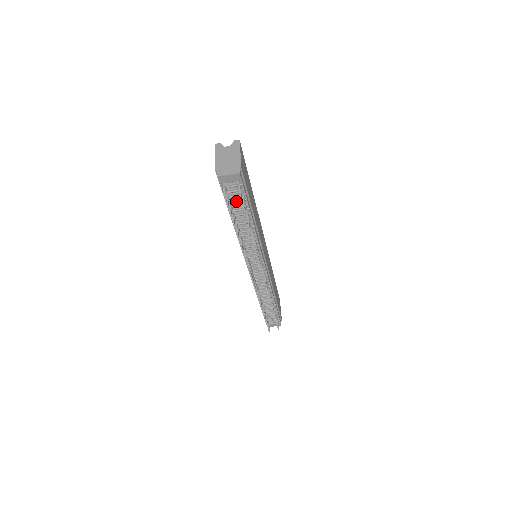
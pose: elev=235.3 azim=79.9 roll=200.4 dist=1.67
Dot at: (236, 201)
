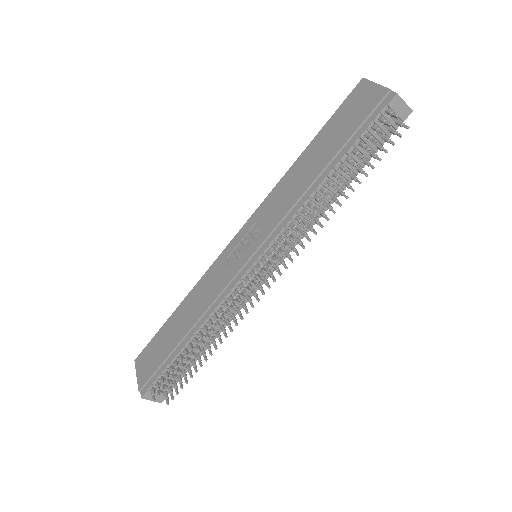
Dot at: (369, 143)
